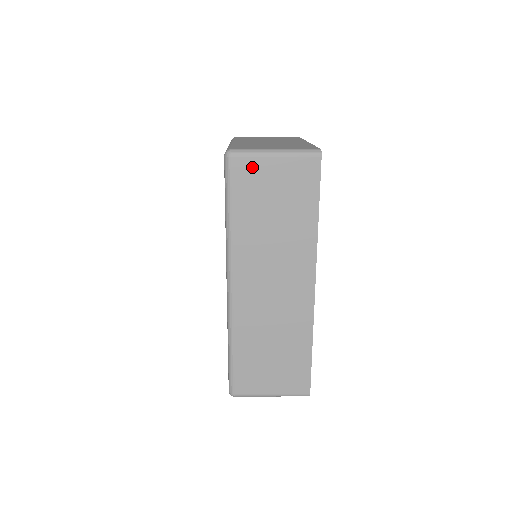
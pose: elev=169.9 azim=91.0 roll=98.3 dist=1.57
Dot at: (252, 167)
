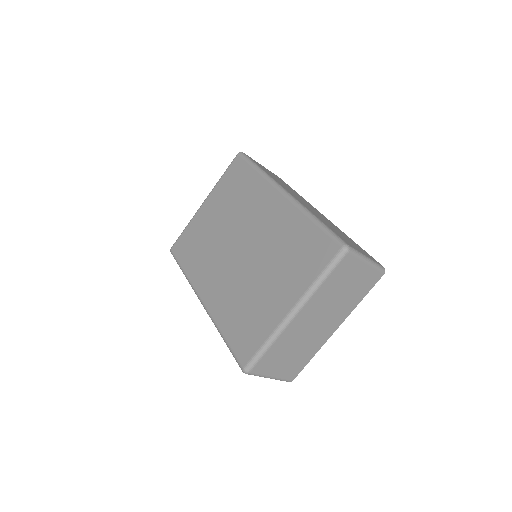
Dot at: (255, 161)
